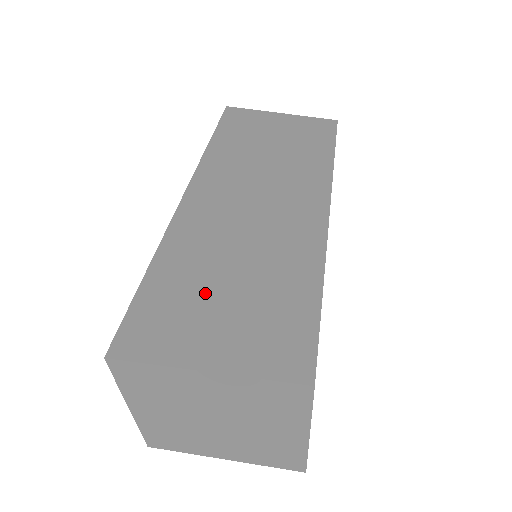
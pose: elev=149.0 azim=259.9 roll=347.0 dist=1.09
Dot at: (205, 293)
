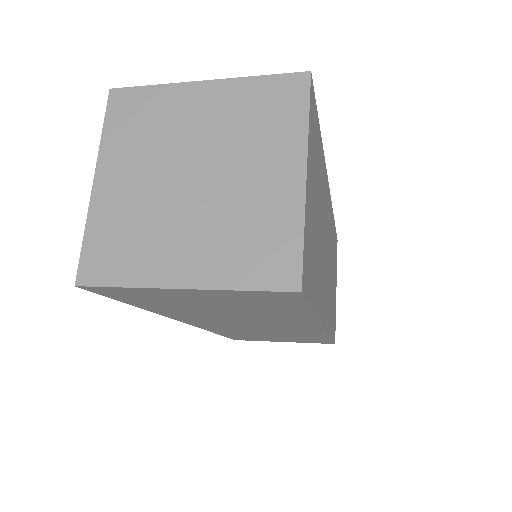
Dot at: occluded
